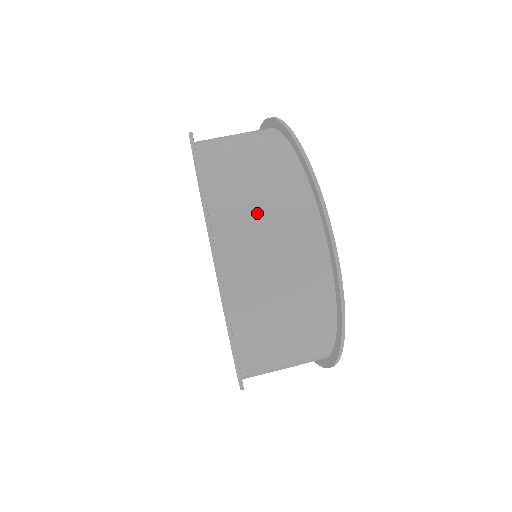
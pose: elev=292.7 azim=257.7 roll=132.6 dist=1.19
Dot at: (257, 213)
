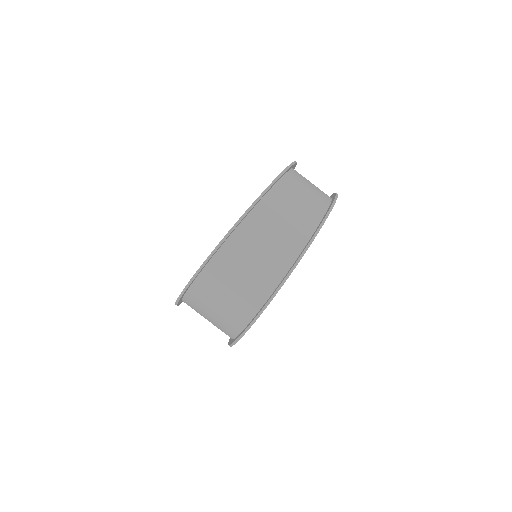
Dot at: (217, 301)
